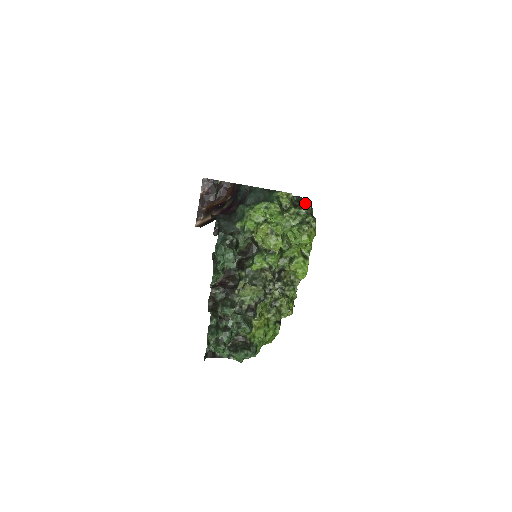
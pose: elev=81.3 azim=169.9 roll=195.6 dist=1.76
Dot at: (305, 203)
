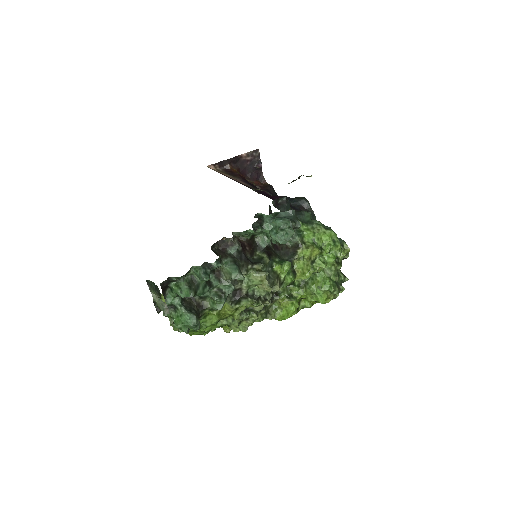
Dot at: occluded
